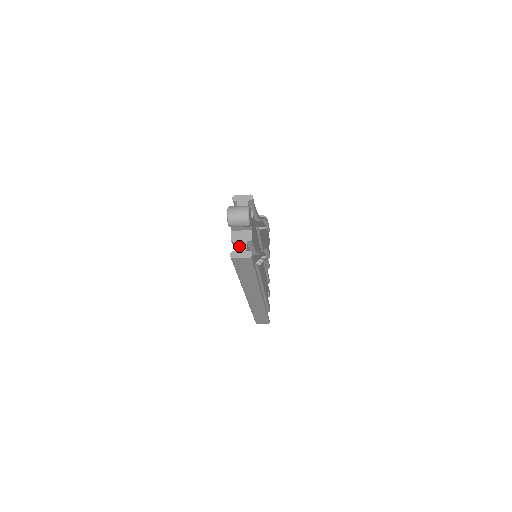
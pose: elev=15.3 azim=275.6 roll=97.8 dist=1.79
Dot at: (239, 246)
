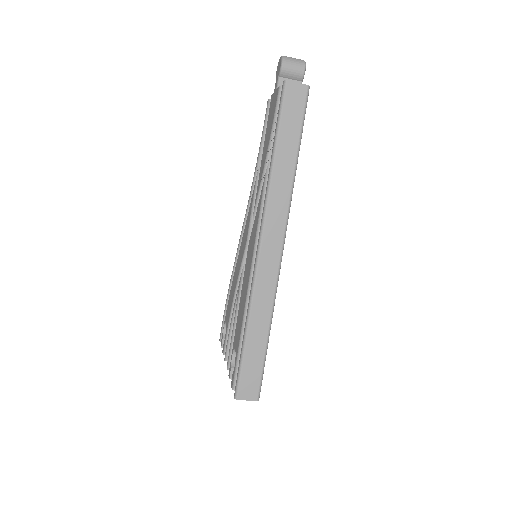
Dot at: occluded
